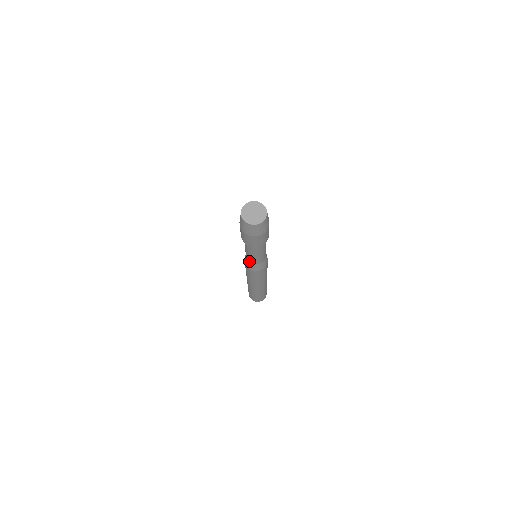
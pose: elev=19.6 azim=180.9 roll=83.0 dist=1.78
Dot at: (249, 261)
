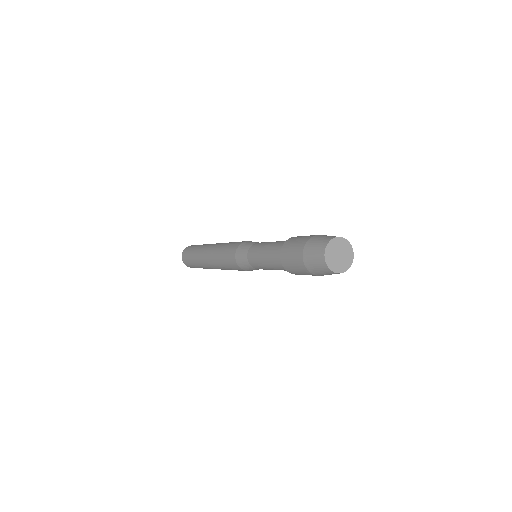
Dot at: (250, 263)
